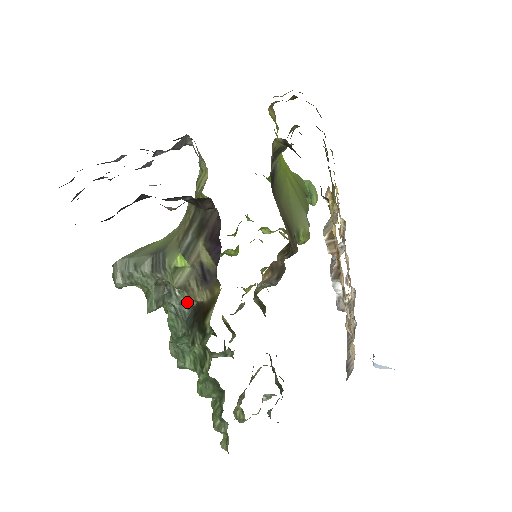
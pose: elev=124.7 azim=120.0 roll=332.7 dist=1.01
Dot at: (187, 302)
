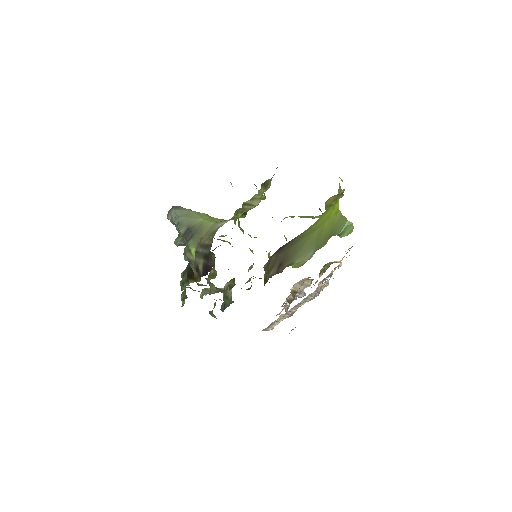
Dot at: occluded
